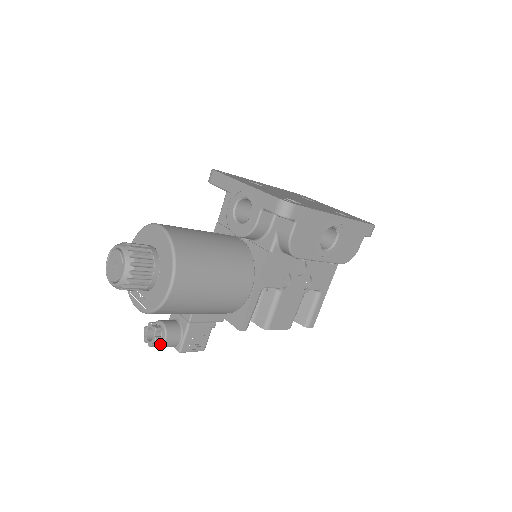
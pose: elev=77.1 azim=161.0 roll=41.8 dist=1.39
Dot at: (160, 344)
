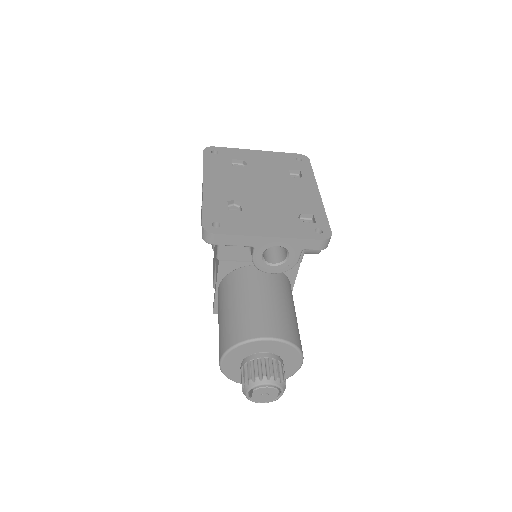
Dot at: occluded
